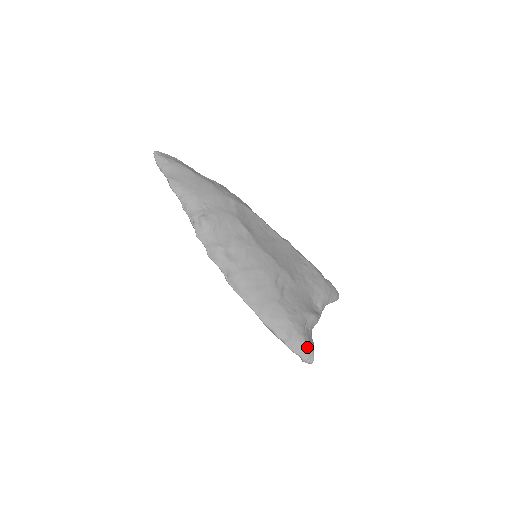
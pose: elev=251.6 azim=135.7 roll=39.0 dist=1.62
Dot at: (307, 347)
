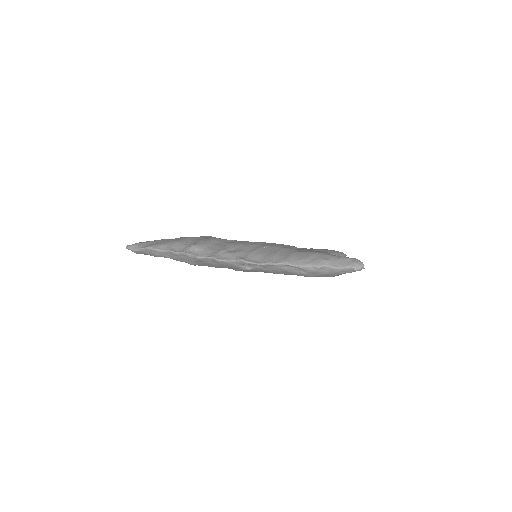
Dot at: (348, 258)
